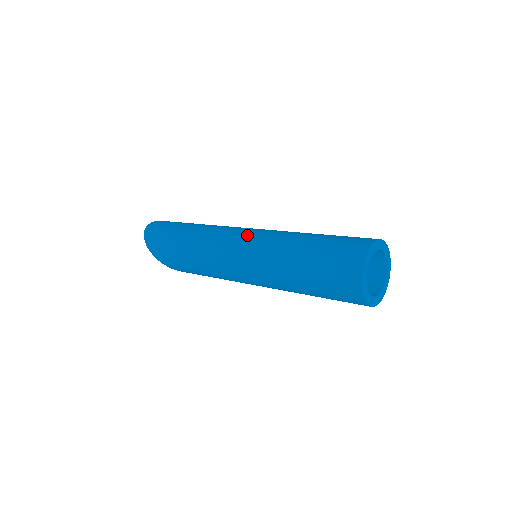
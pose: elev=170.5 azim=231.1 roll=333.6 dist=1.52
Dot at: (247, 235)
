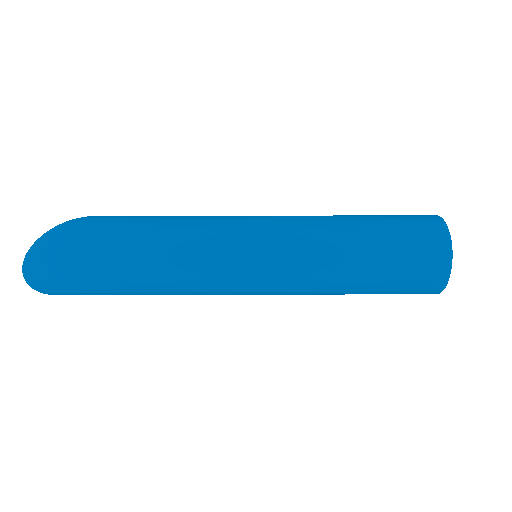
Dot at: (258, 280)
